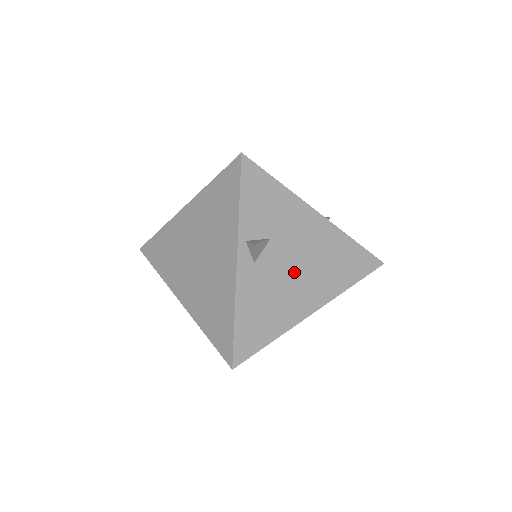
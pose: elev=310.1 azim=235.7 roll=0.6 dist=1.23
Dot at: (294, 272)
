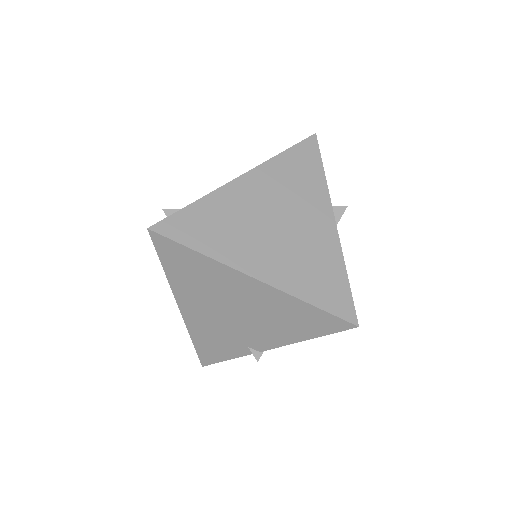
Dot at: occluded
